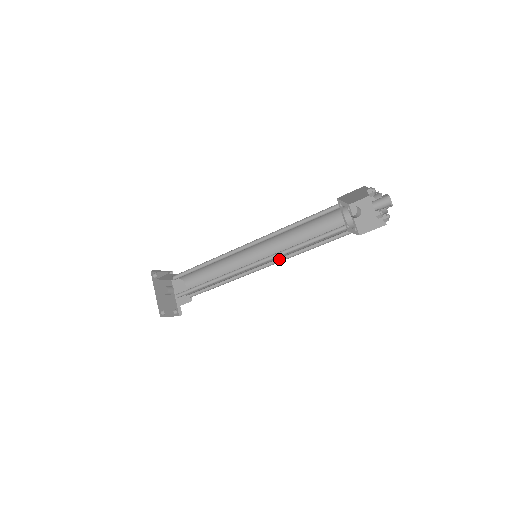
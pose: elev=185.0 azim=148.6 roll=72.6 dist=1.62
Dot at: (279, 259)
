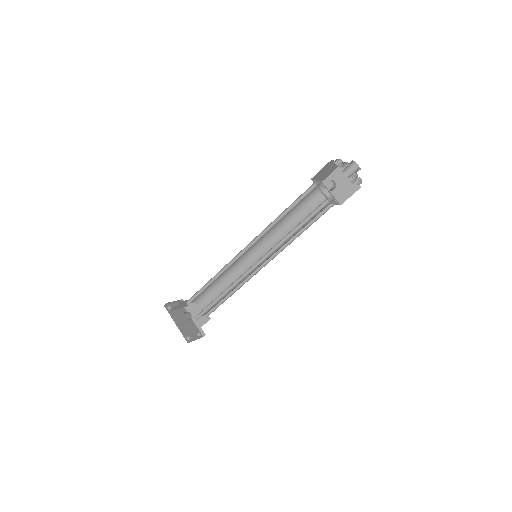
Dot at: (277, 251)
